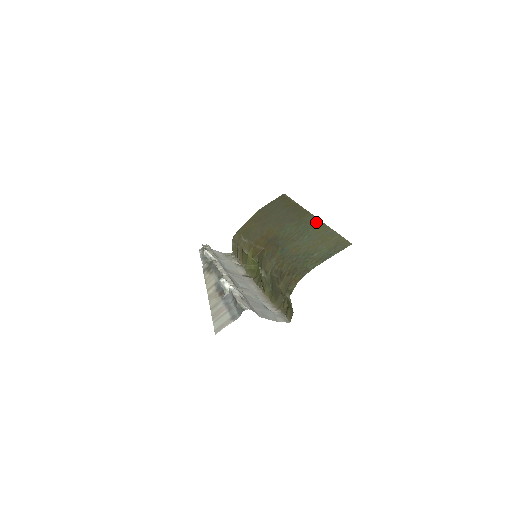
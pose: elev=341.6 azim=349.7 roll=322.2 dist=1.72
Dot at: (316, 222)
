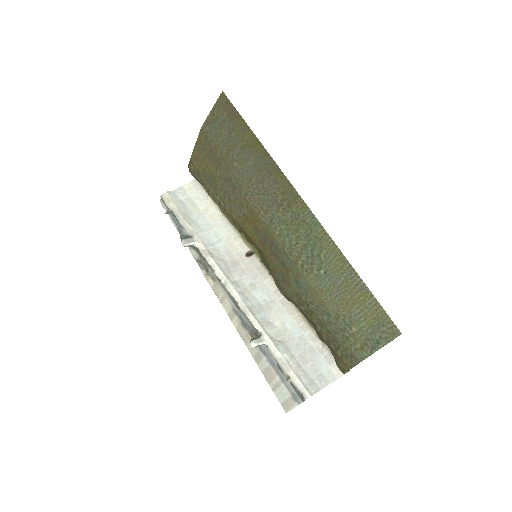
Dot at: (323, 237)
